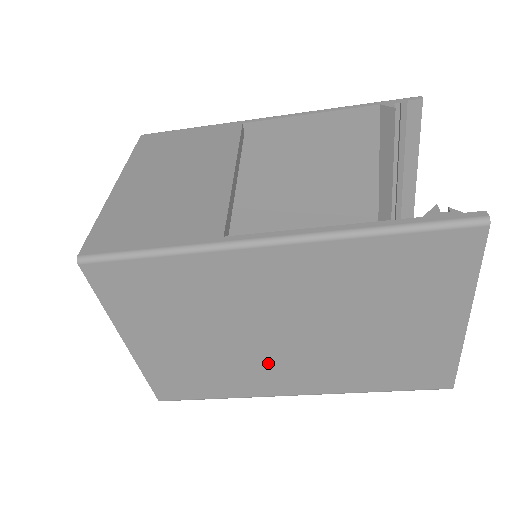
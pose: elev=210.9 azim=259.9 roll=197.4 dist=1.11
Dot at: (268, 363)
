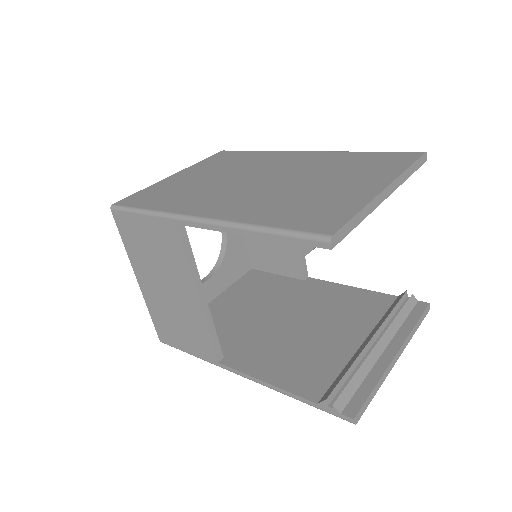
Dot at: occluded
